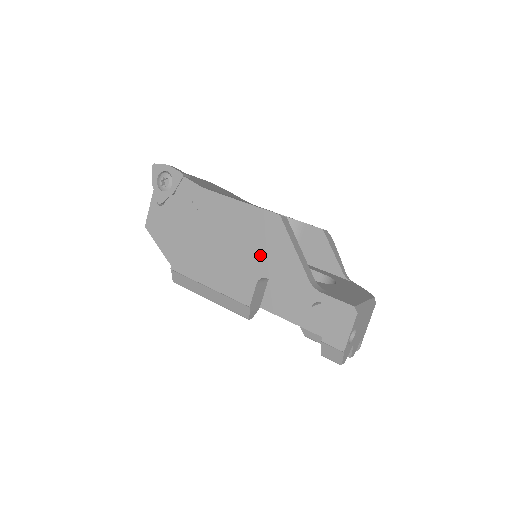
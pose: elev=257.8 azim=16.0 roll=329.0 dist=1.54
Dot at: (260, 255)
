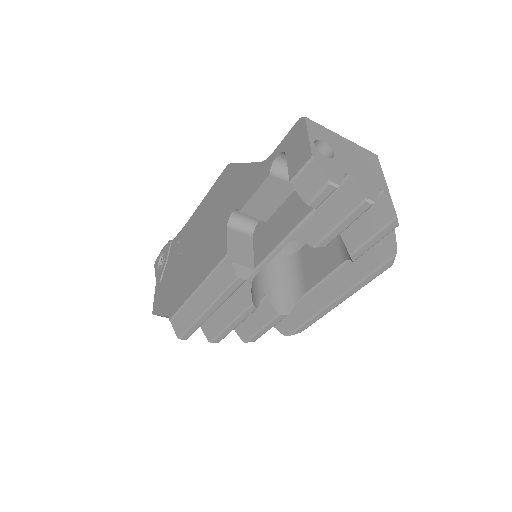
Dot at: (223, 206)
